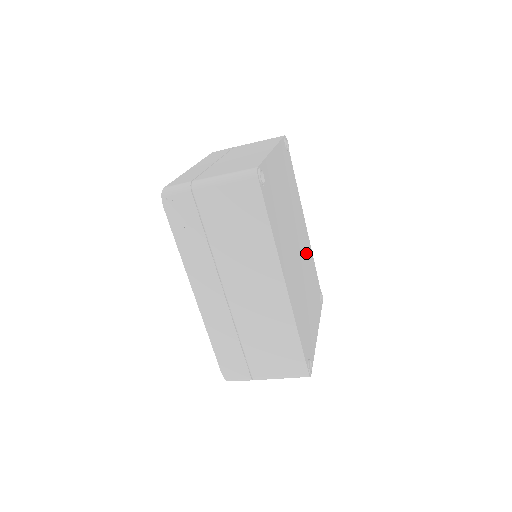
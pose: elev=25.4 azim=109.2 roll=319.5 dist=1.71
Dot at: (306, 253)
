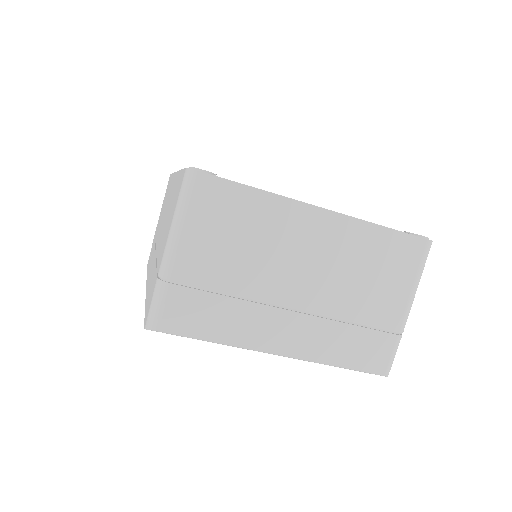
Dot at: occluded
